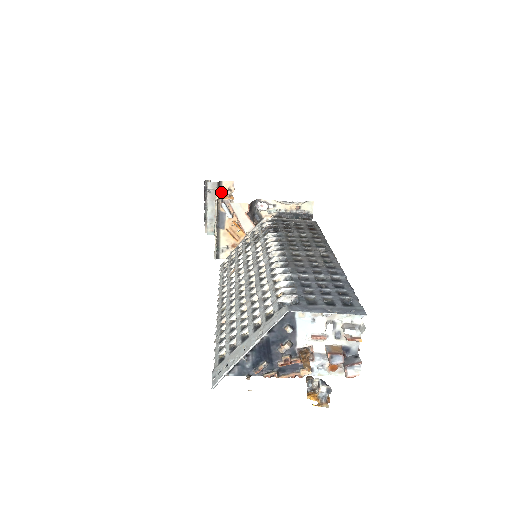
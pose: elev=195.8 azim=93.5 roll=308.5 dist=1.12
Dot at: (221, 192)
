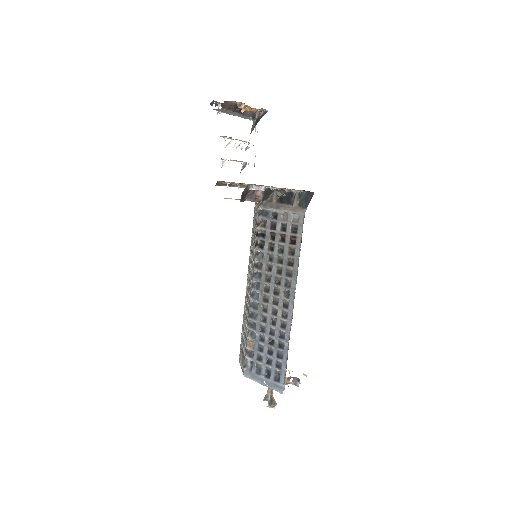
Dot at: (226, 137)
